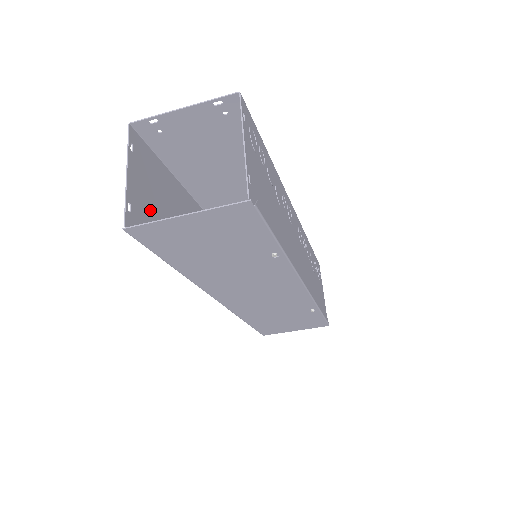
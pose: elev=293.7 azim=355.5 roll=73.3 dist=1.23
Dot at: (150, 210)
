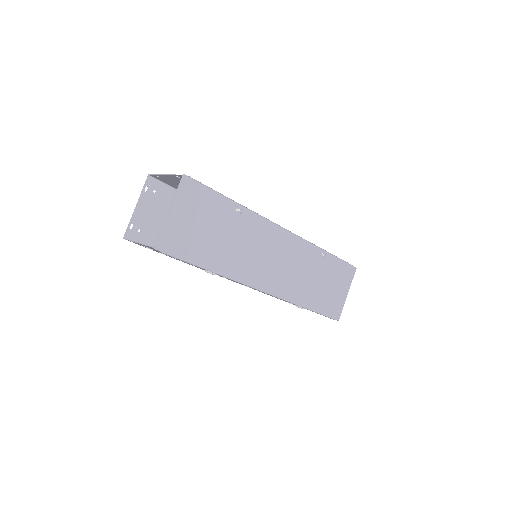
Dot at: occluded
